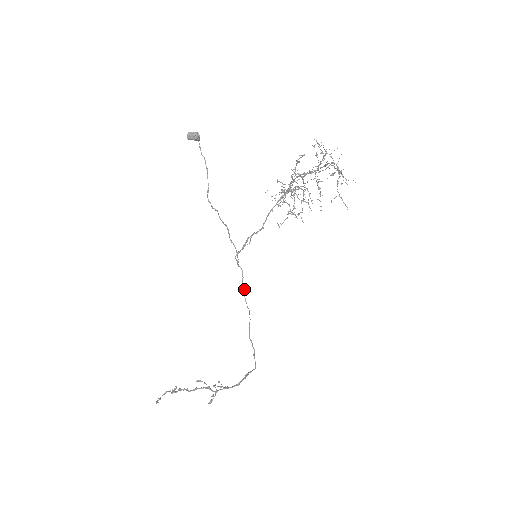
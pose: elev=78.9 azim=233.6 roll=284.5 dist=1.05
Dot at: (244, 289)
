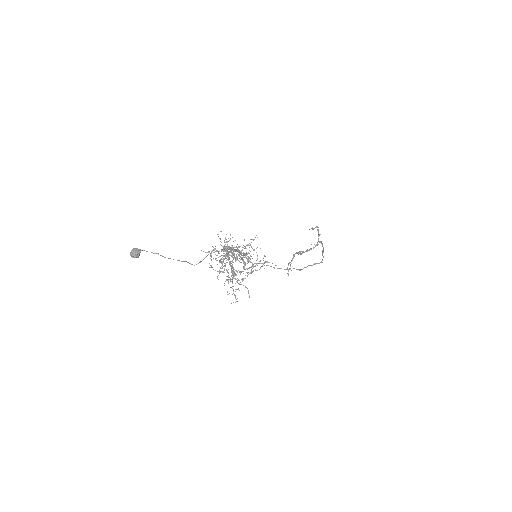
Dot at: occluded
